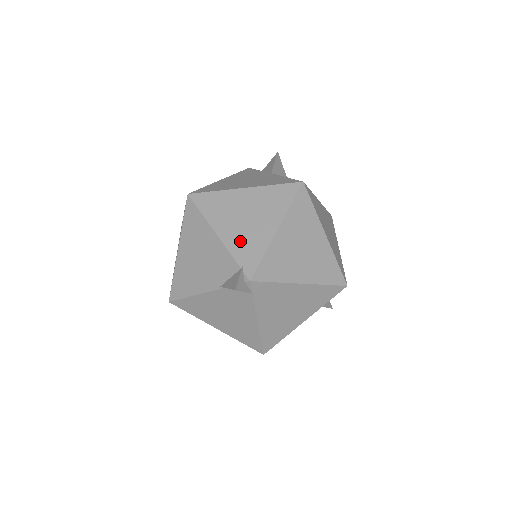
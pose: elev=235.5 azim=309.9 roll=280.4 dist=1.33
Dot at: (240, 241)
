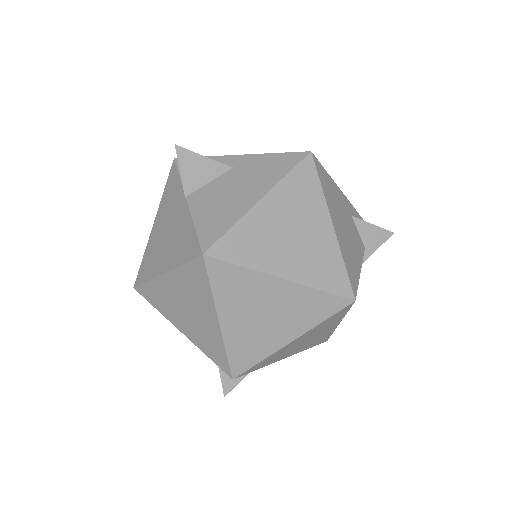
Dot at: (200, 338)
